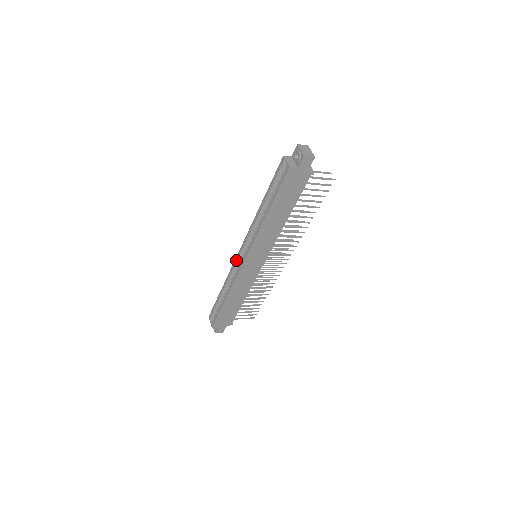
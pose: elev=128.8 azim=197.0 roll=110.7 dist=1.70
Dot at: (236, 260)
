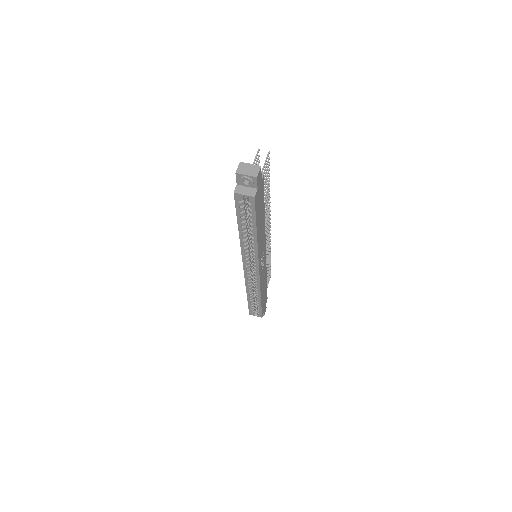
Dot at: (246, 275)
